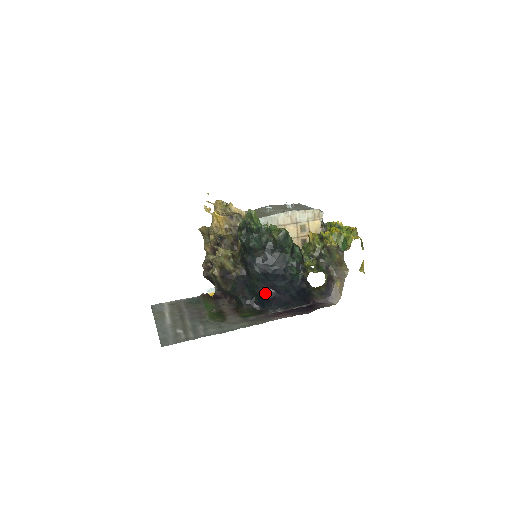
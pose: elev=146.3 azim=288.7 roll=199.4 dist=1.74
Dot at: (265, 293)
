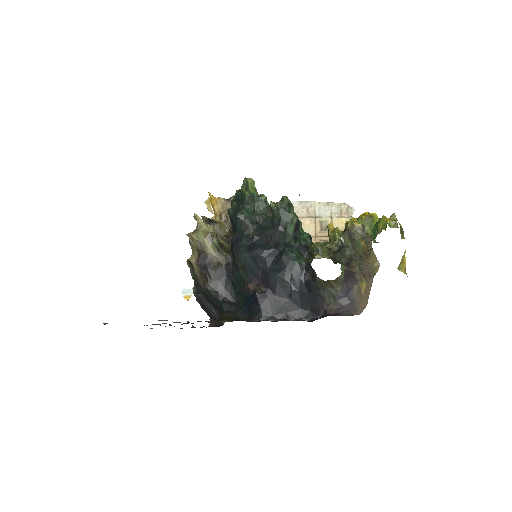
Dot at: (253, 290)
